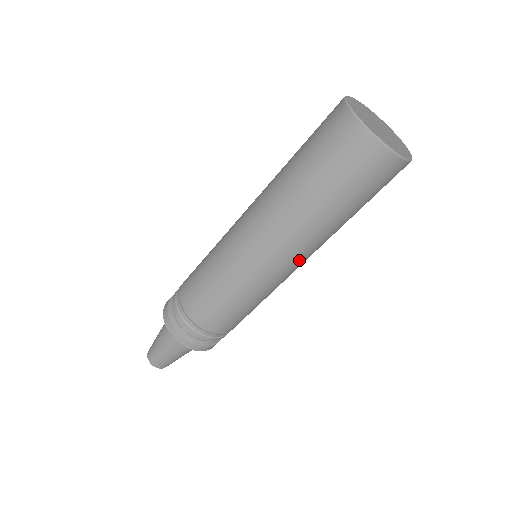
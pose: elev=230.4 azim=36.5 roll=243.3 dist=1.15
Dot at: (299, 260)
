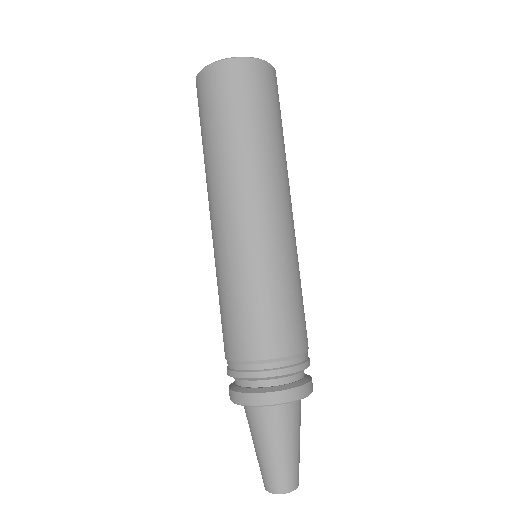
Dot at: (235, 207)
